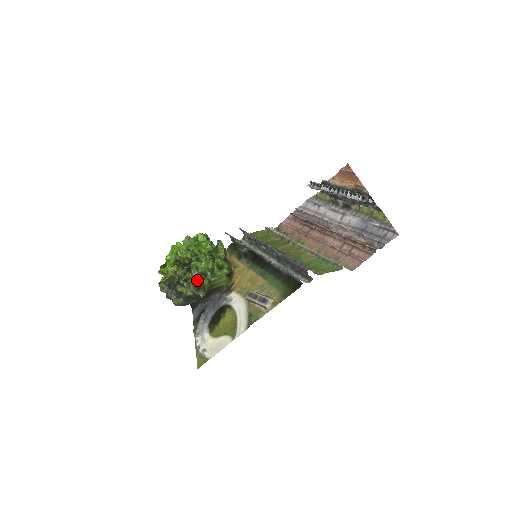
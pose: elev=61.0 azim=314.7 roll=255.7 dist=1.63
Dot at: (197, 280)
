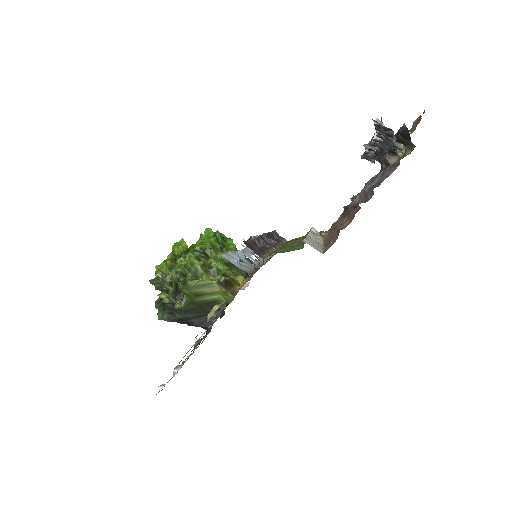
Dot at: (177, 283)
